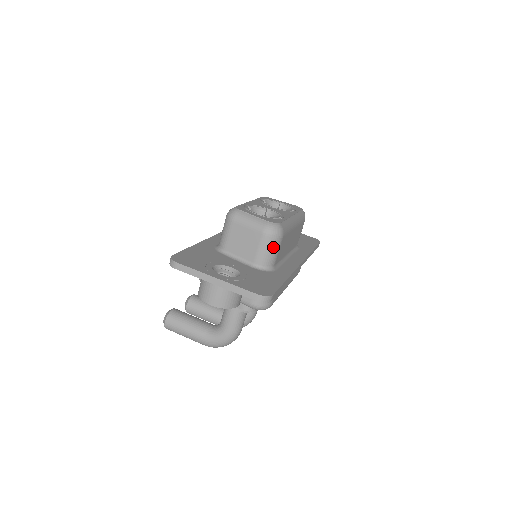
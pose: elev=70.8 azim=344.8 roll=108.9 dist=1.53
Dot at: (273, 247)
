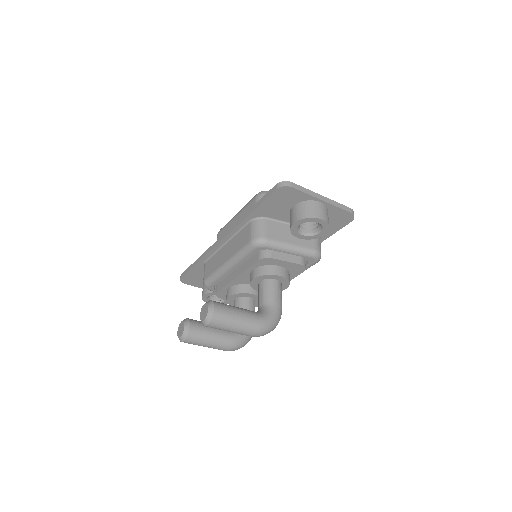
Dot at: occluded
